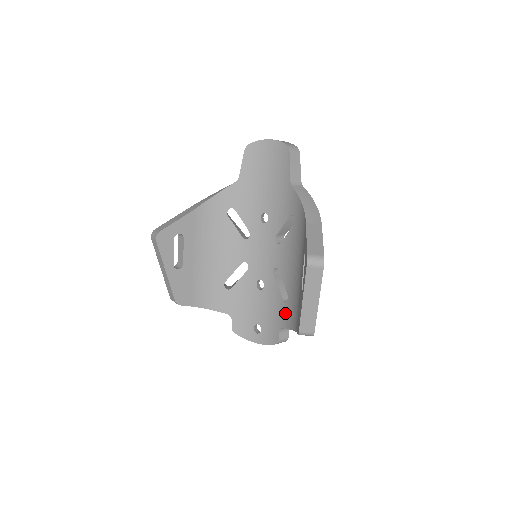
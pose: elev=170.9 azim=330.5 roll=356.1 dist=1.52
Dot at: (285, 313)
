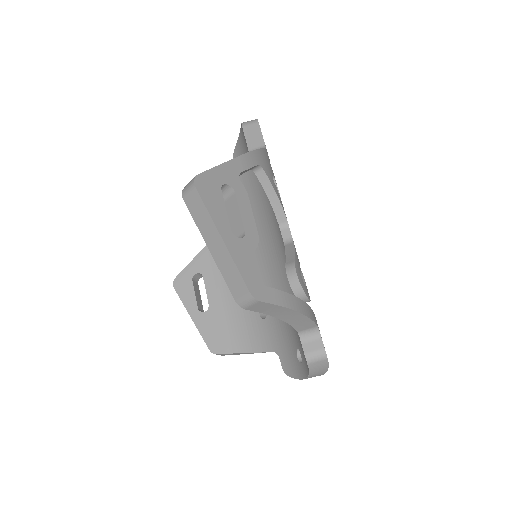
Dot at: occluded
